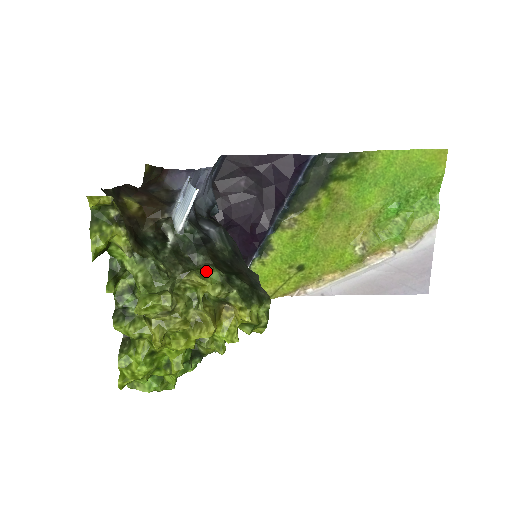
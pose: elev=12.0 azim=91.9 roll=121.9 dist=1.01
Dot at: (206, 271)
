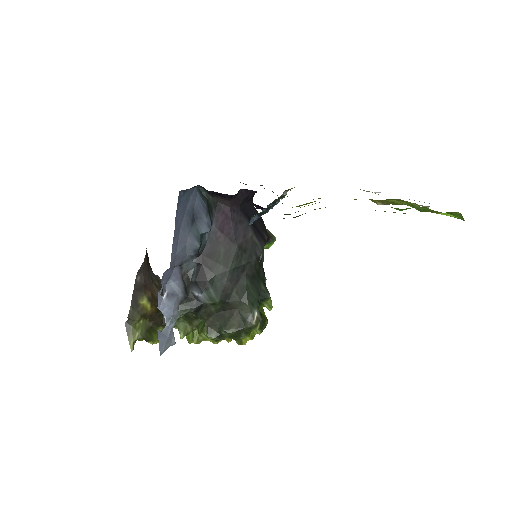
Dot at: (205, 335)
